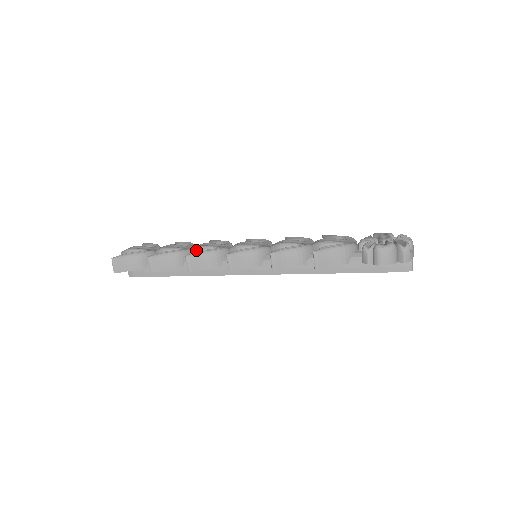
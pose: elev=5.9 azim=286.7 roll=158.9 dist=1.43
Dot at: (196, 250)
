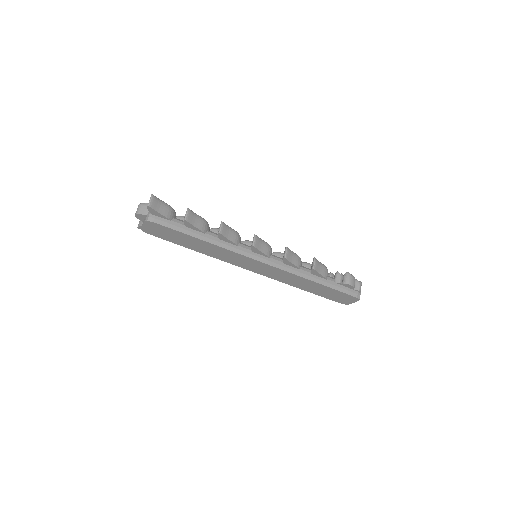
Dot at: (215, 229)
